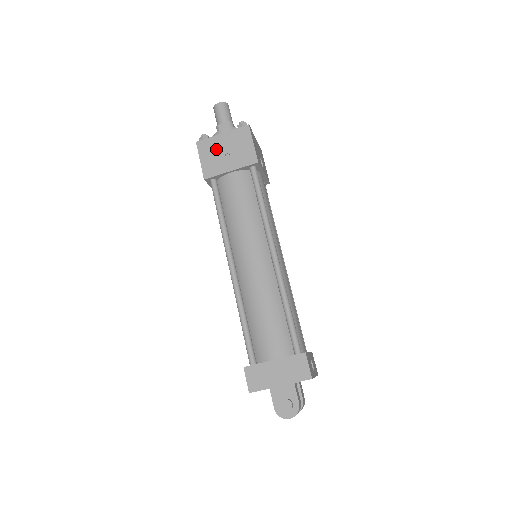
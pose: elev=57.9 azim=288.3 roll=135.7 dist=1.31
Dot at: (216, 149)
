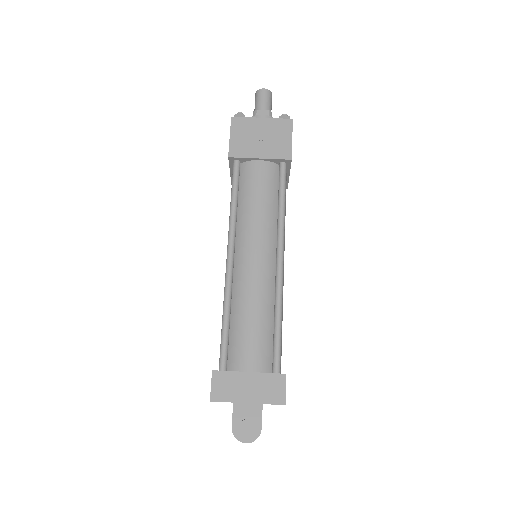
Dot at: (251, 131)
